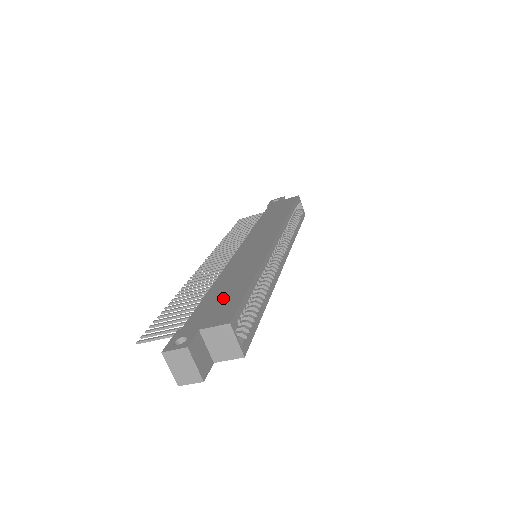
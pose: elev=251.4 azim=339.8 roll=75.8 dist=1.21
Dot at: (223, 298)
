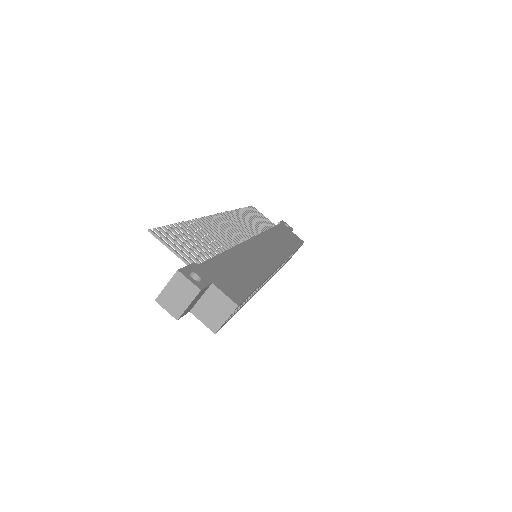
Dot at: (236, 274)
